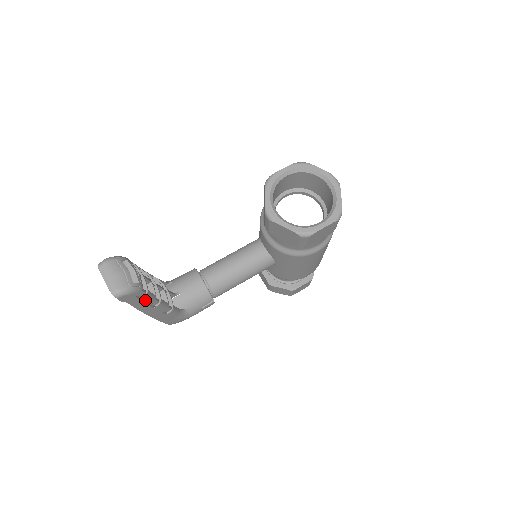
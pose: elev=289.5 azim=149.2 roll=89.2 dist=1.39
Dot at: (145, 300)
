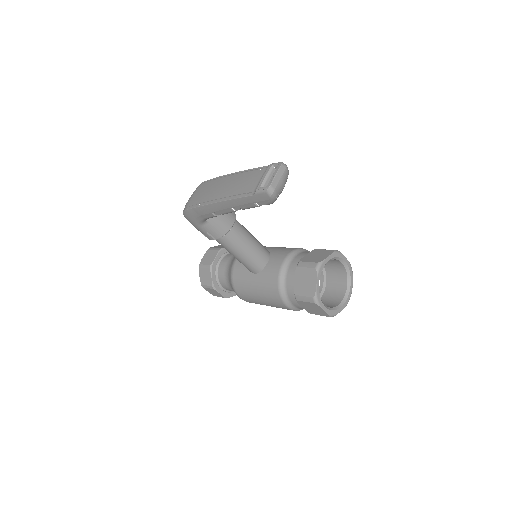
Dot at: (250, 205)
